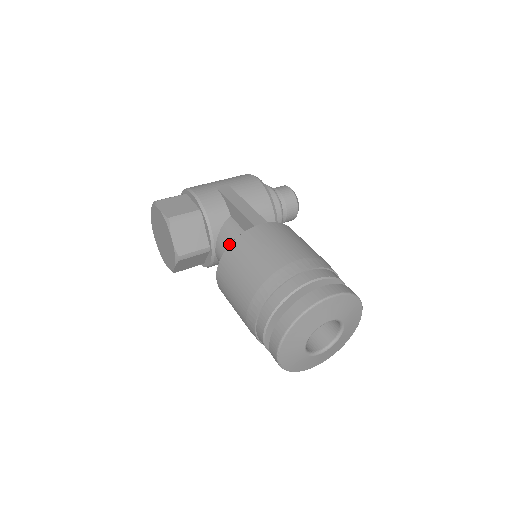
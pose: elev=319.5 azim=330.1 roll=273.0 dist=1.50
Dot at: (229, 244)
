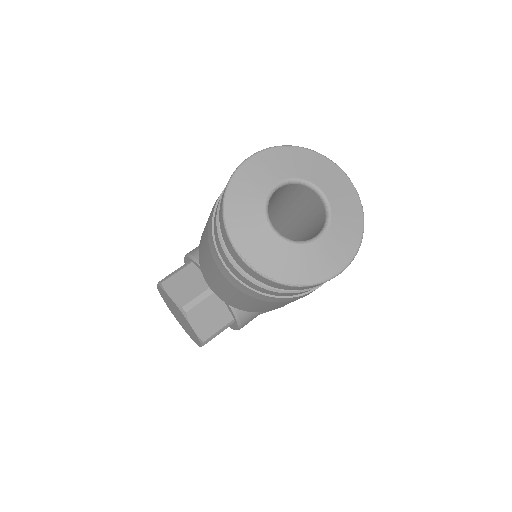
Dot at: occluded
